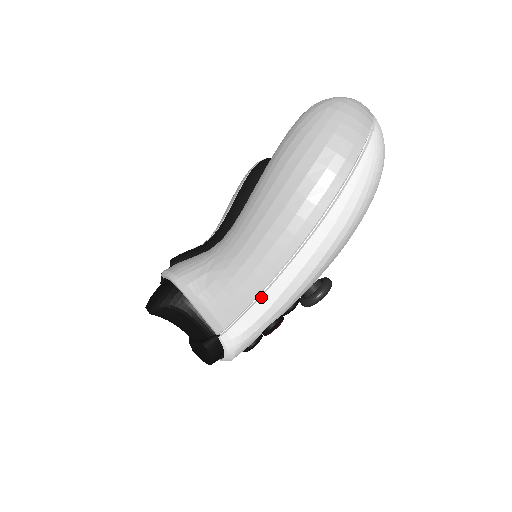
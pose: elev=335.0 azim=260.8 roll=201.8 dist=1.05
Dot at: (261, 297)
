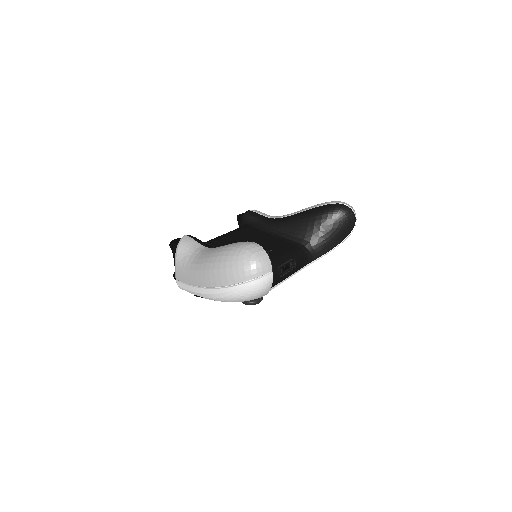
Dot at: (187, 285)
